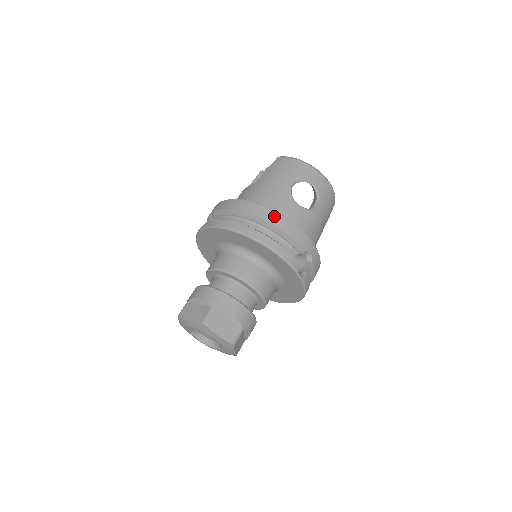
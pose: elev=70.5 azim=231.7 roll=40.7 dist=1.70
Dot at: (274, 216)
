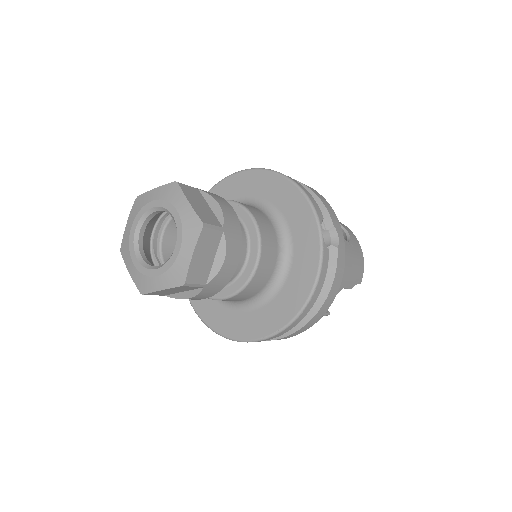
Dot at: (306, 185)
